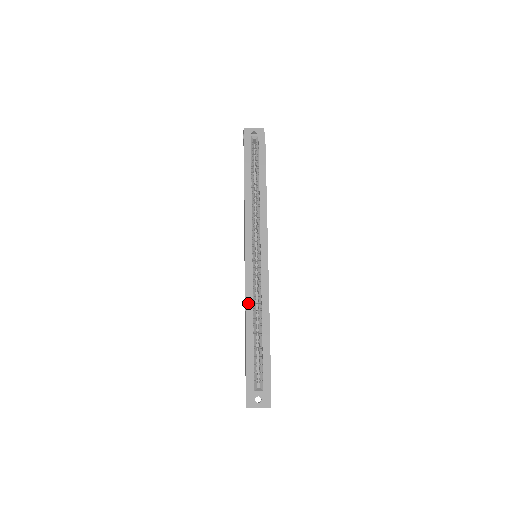
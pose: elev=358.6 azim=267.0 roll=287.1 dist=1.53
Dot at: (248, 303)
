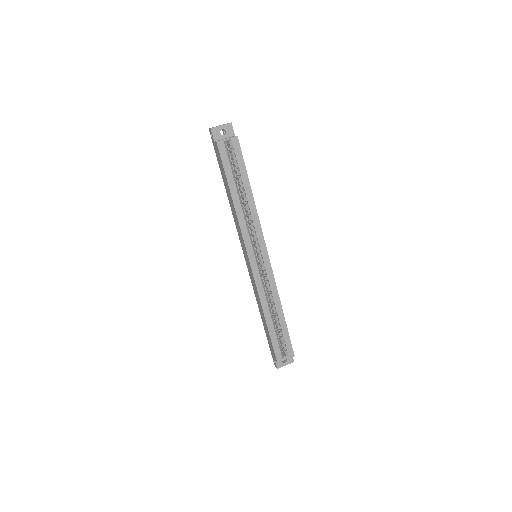
Dot at: (263, 301)
